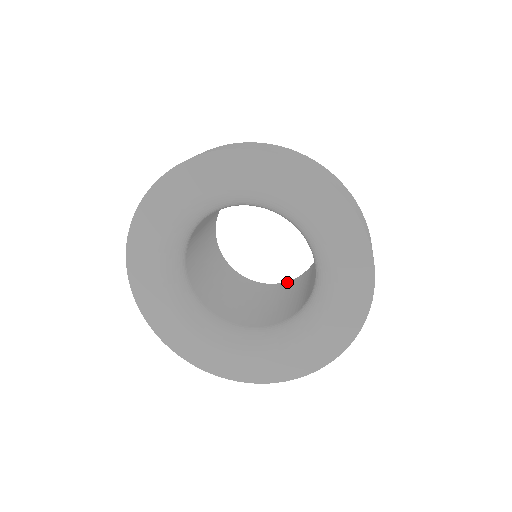
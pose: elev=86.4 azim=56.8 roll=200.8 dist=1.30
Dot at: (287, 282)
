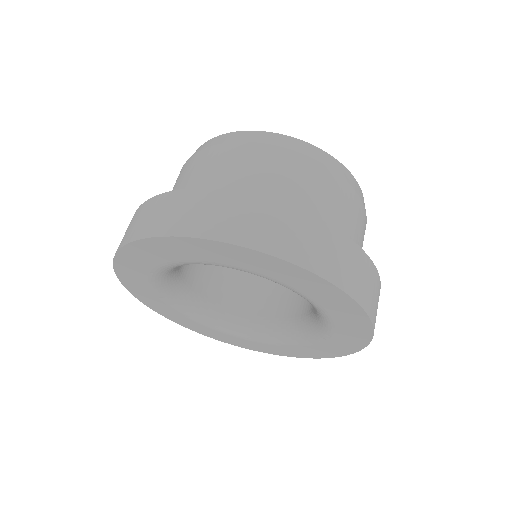
Dot at: occluded
